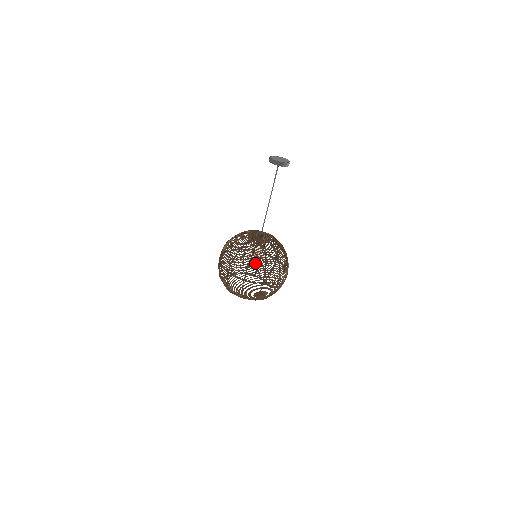
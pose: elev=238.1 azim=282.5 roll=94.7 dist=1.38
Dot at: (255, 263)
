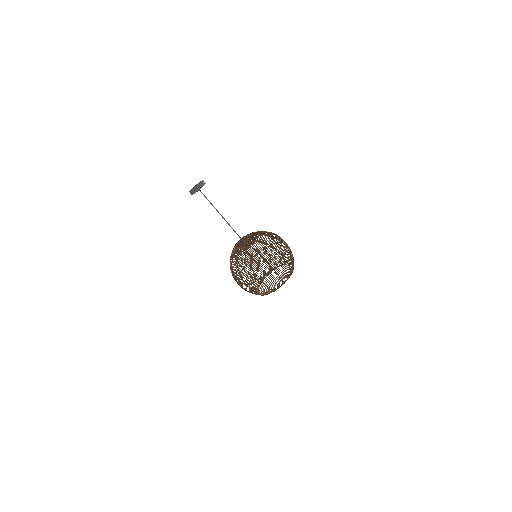
Dot at: occluded
